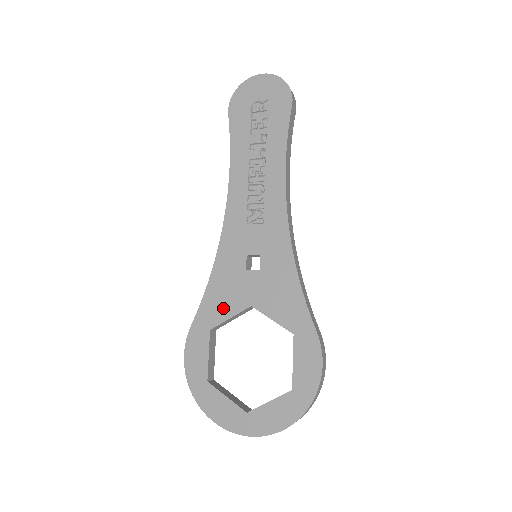
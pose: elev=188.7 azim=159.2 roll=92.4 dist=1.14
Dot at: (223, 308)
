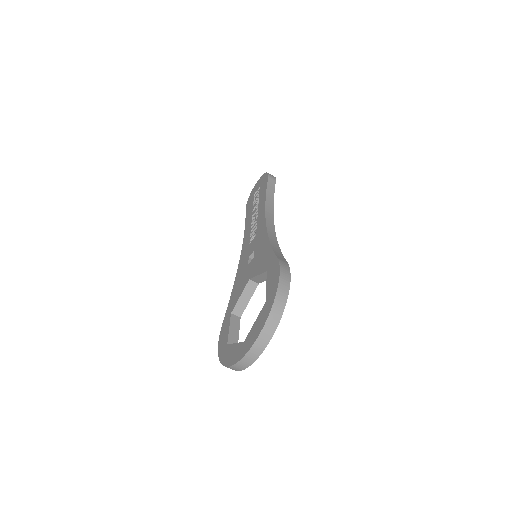
Dot at: (237, 295)
